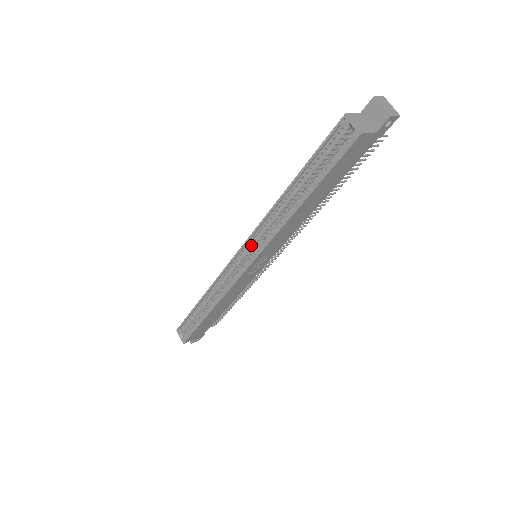
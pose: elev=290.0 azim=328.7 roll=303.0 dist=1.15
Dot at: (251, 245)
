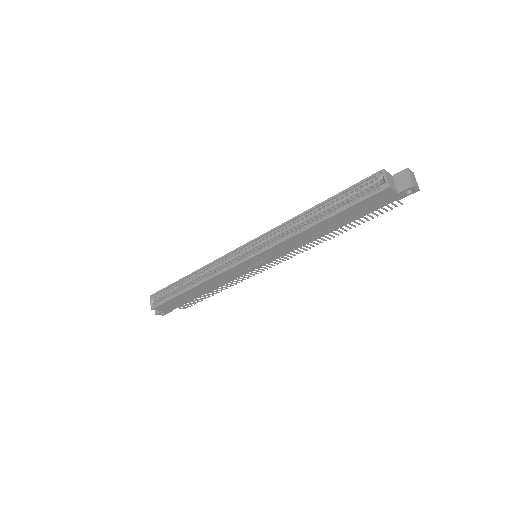
Dot at: (259, 243)
